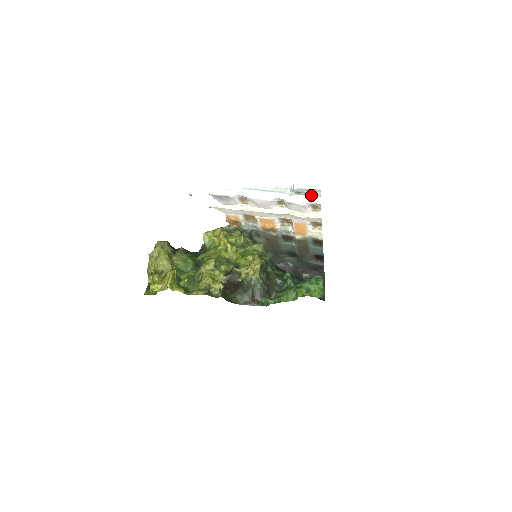
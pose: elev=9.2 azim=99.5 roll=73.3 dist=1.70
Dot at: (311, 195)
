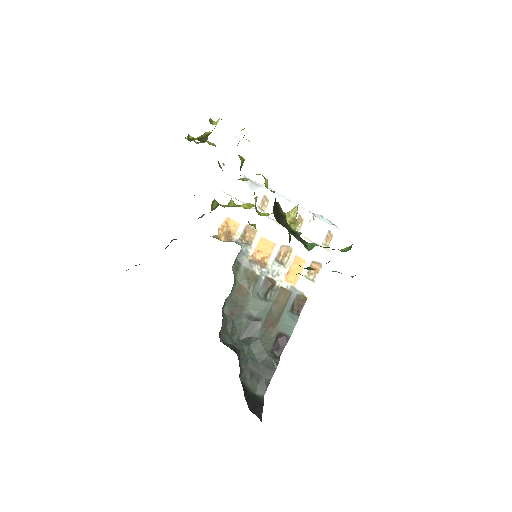
Dot at: (331, 223)
